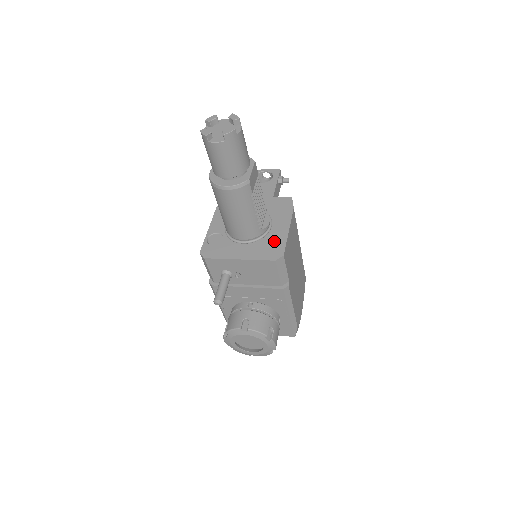
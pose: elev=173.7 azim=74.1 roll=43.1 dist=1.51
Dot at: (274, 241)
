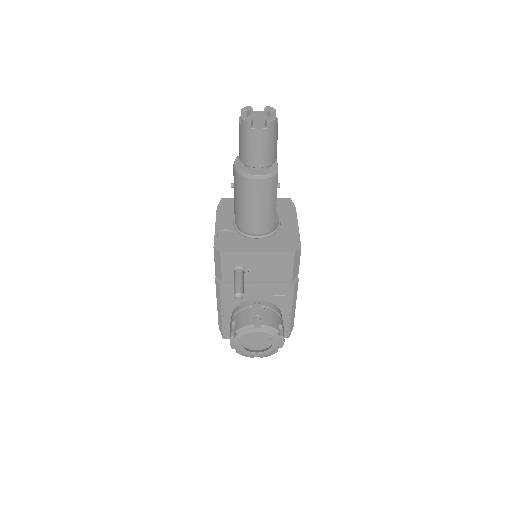
Dot at: (287, 235)
